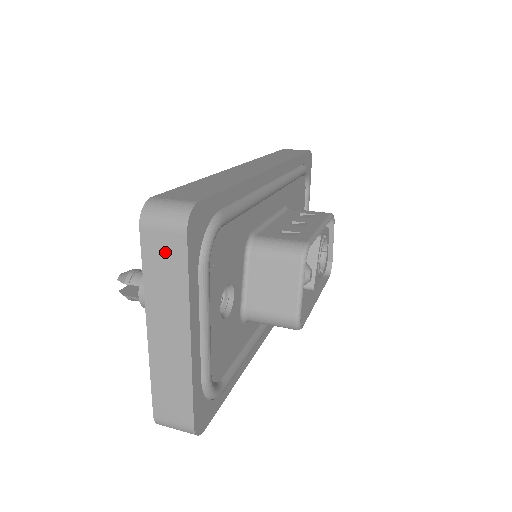
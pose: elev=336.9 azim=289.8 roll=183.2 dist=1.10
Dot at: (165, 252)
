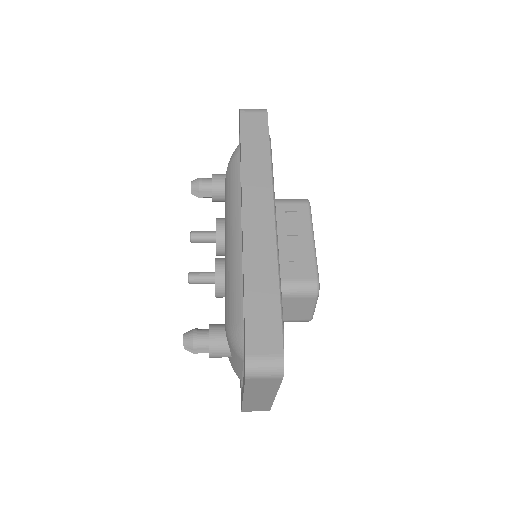
Dot at: (264, 383)
